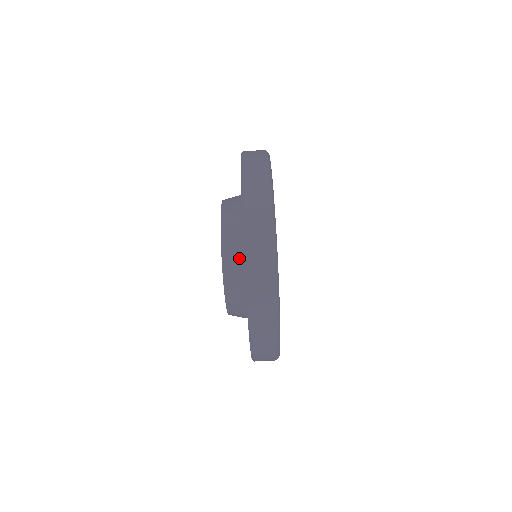
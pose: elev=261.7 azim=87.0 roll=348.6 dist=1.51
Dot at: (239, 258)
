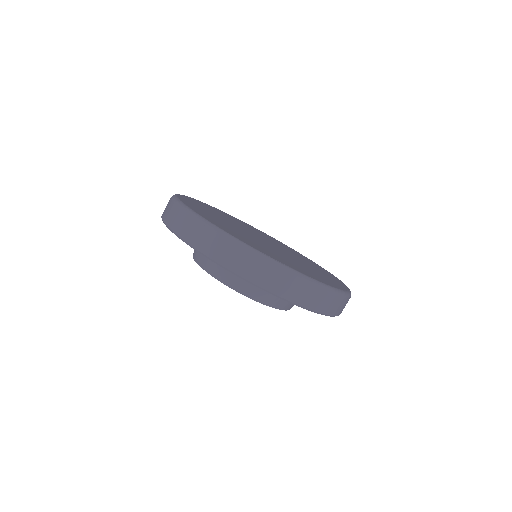
Dot at: occluded
